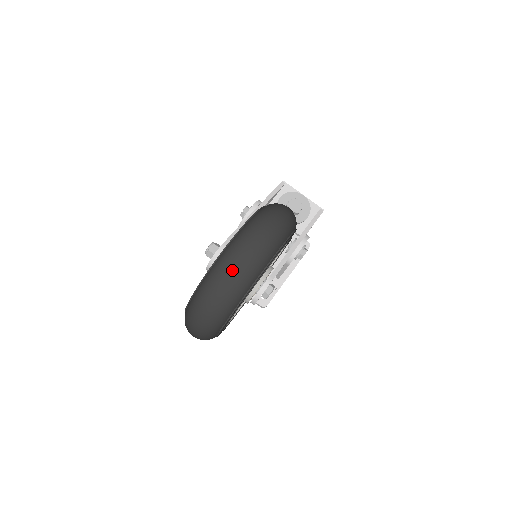
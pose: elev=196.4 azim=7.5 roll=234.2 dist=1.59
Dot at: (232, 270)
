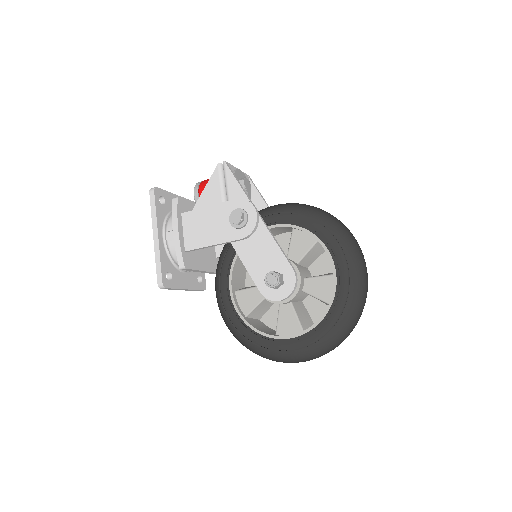
Dot at: (366, 294)
